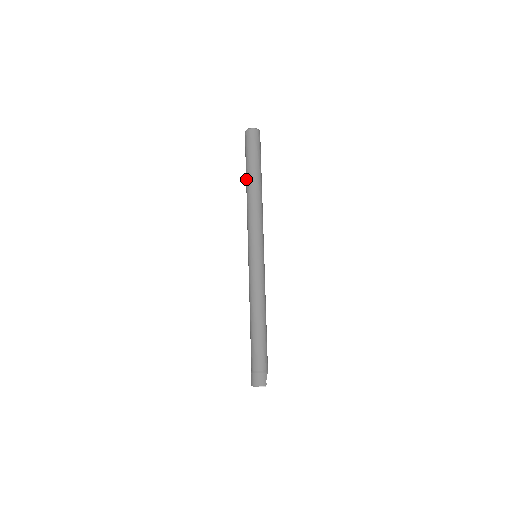
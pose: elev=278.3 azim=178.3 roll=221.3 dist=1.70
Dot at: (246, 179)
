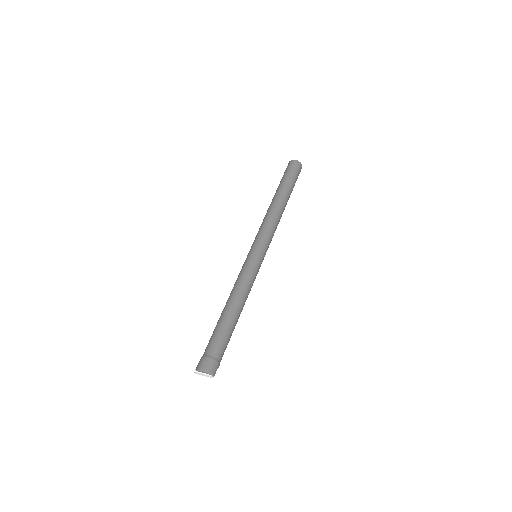
Dot at: (277, 193)
